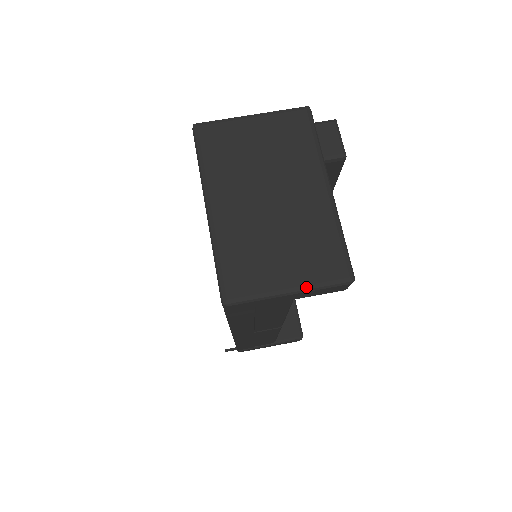
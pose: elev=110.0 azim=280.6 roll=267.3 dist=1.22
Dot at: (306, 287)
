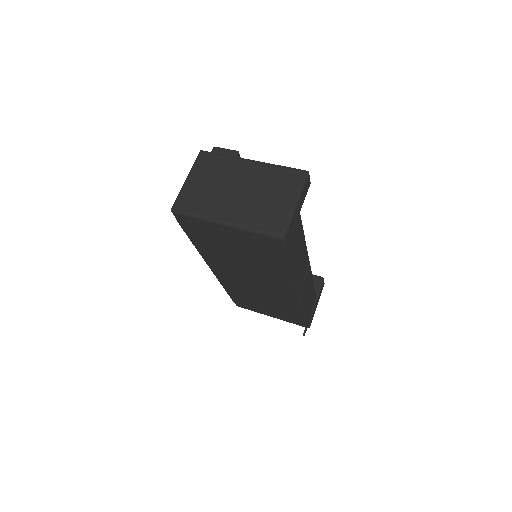
Dot at: (298, 195)
